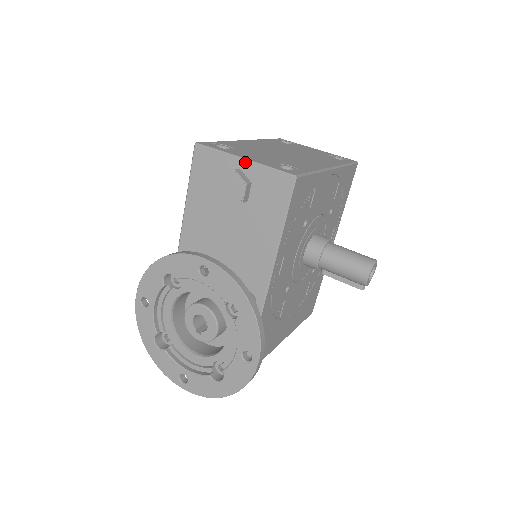
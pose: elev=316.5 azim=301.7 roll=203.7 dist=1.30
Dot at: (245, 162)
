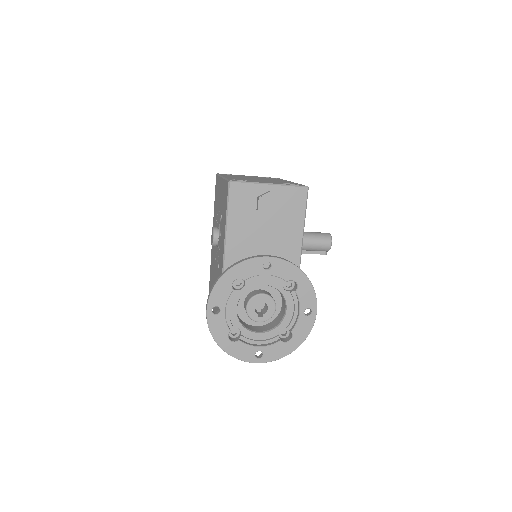
Dot at: (272, 185)
